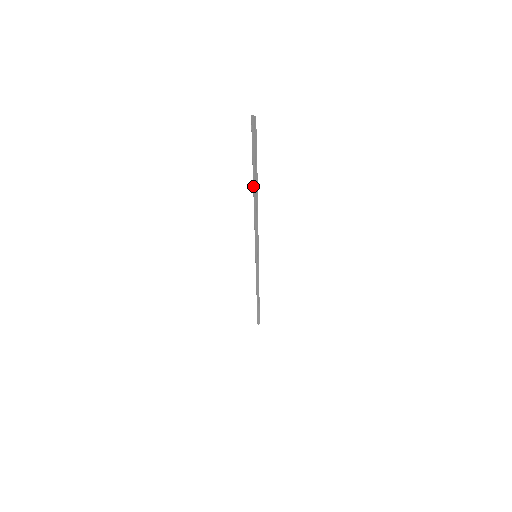
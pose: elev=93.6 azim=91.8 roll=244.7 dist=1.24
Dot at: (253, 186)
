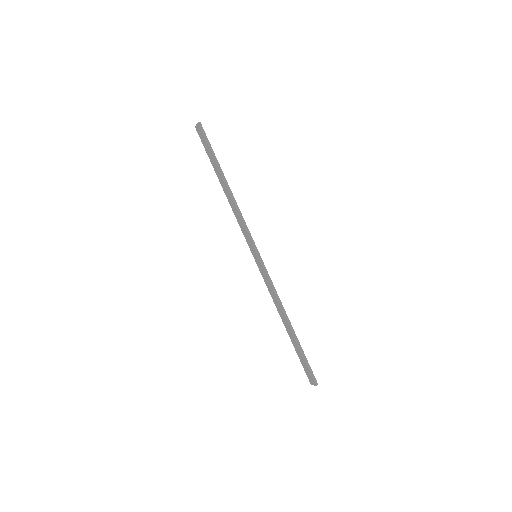
Dot at: (217, 166)
